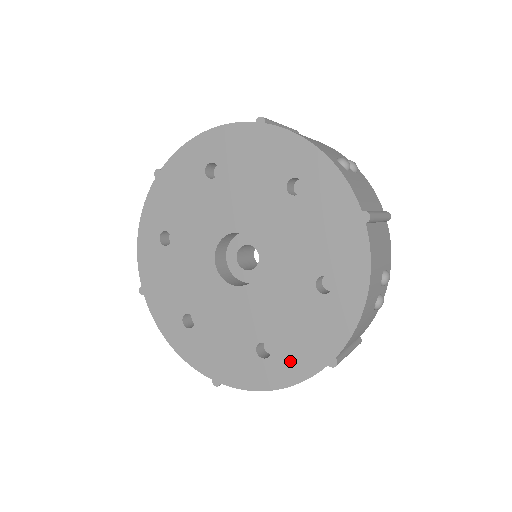
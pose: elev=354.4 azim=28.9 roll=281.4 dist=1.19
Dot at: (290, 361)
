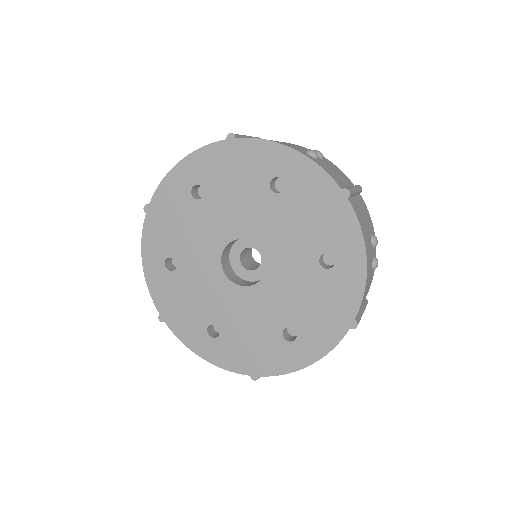
Dot at: (316, 336)
